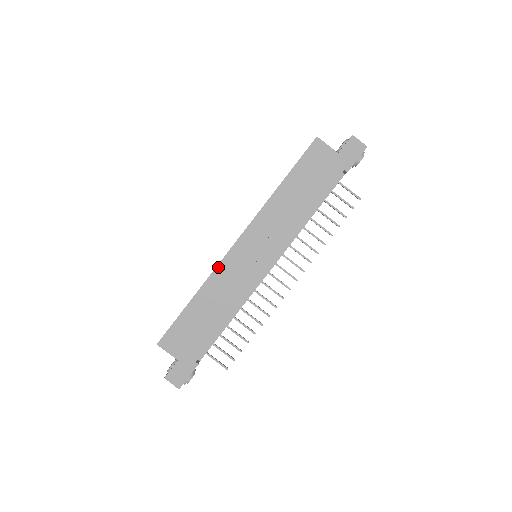
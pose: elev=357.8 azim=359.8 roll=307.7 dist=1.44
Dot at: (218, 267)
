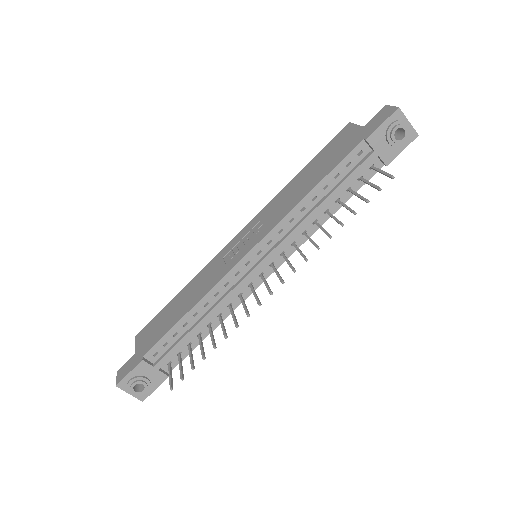
Dot at: (213, 260)
